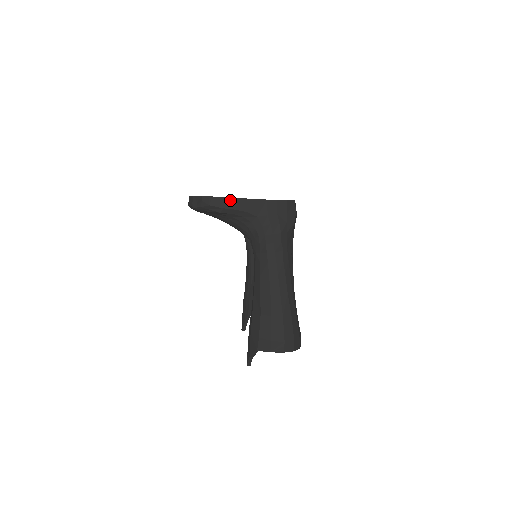
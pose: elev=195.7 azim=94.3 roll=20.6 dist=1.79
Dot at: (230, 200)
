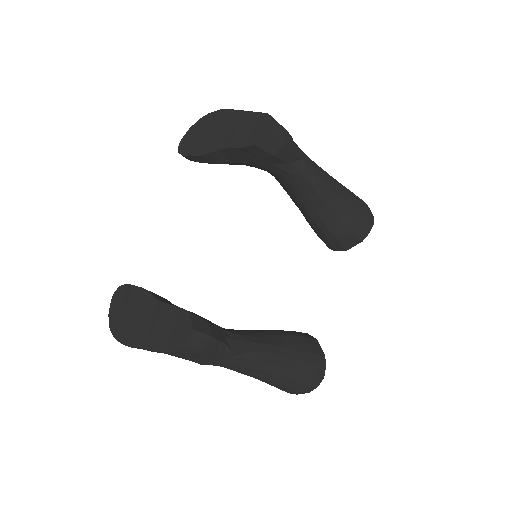
Dot at: (127, 345)
